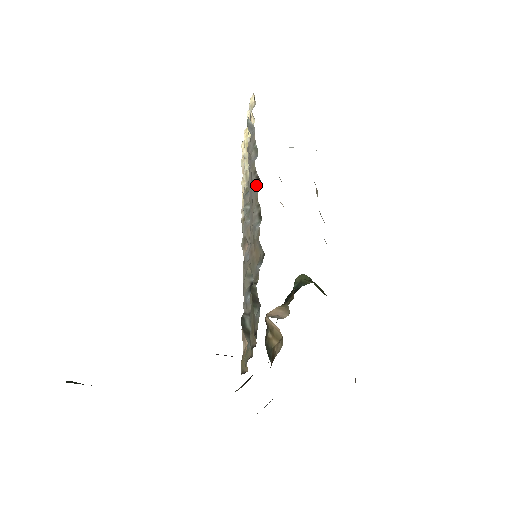
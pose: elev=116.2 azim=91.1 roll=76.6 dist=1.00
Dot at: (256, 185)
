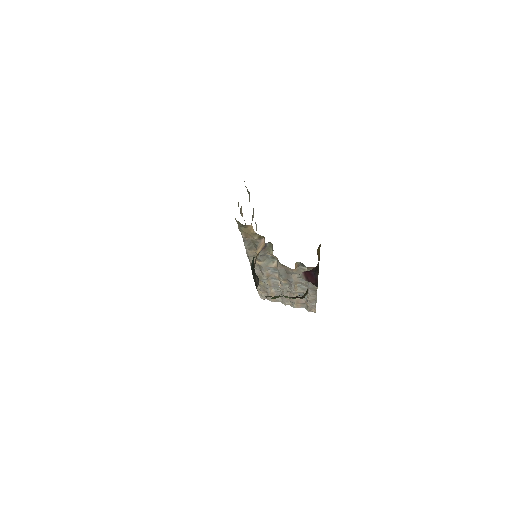
Dot at: occluded
